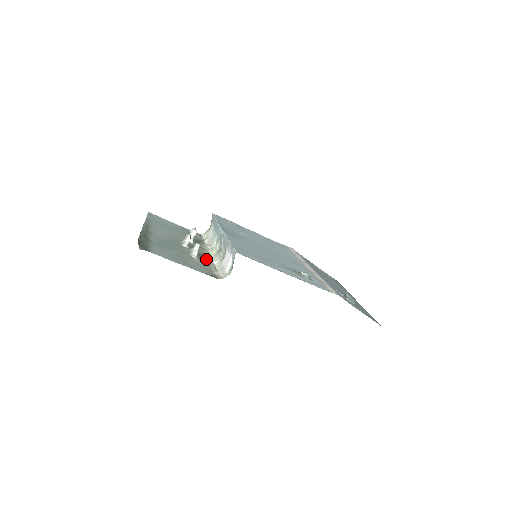
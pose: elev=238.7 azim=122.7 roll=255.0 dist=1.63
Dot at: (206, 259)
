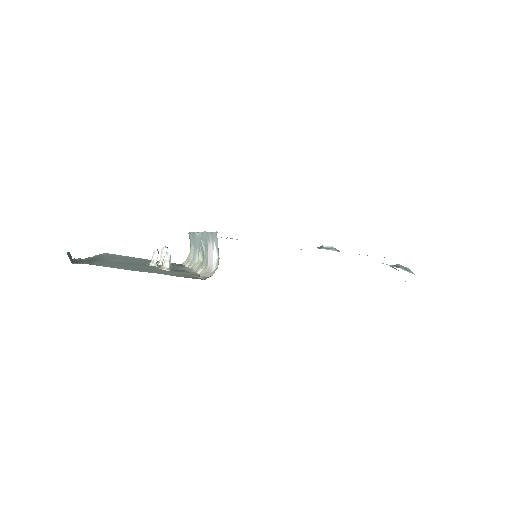
Dot at: occluded
